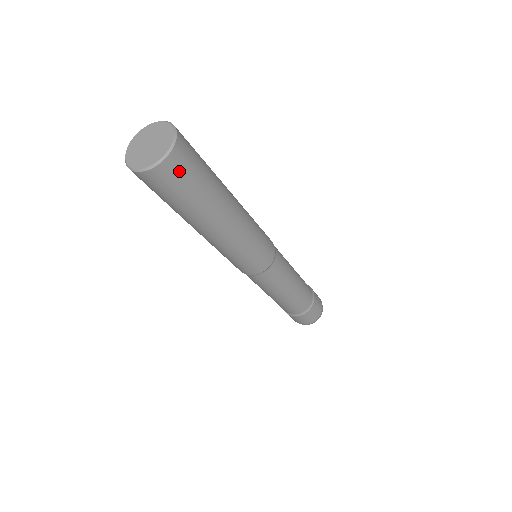
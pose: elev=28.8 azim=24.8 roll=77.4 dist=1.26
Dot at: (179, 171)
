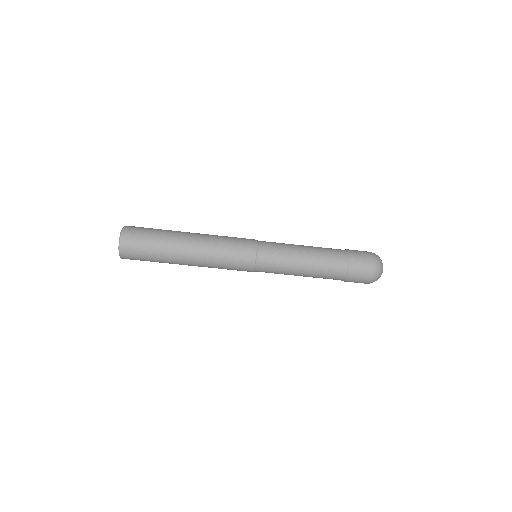
Dot at: (132, 241)
